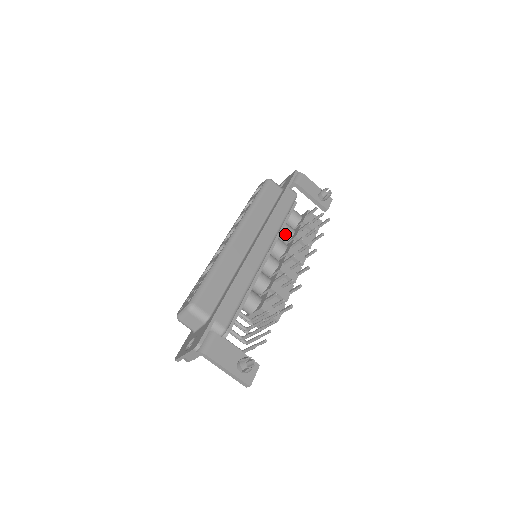
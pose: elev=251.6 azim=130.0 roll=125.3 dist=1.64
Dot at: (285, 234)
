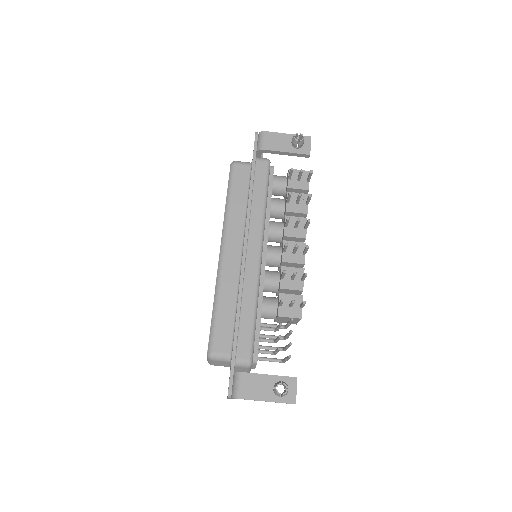
Dot at: (276, 212)
